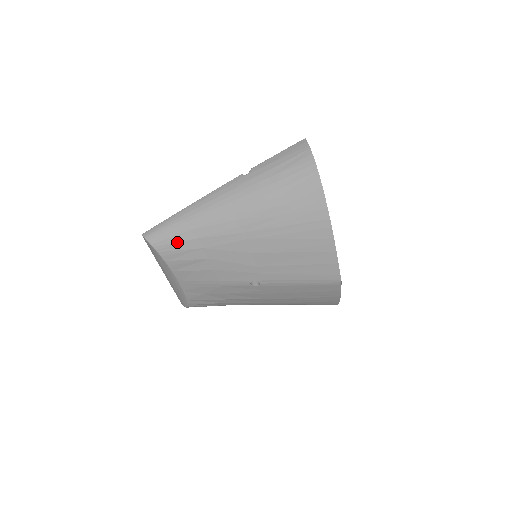
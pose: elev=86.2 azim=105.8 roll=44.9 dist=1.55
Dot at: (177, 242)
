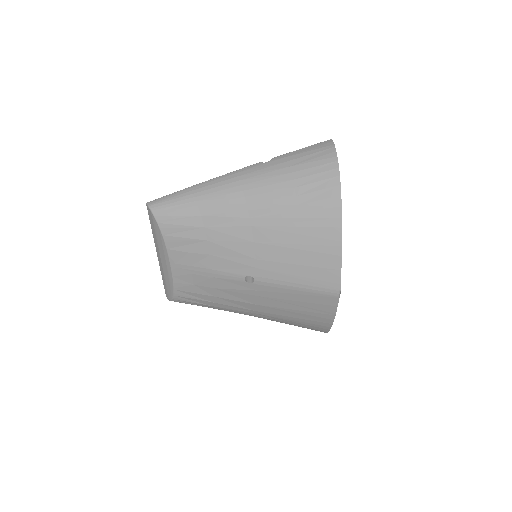
Dot at: (180, 216)
